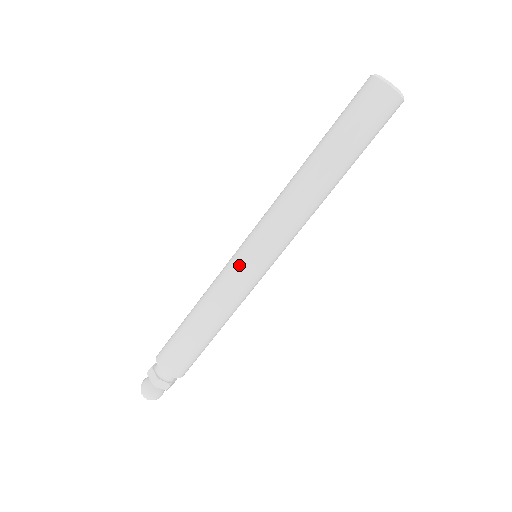
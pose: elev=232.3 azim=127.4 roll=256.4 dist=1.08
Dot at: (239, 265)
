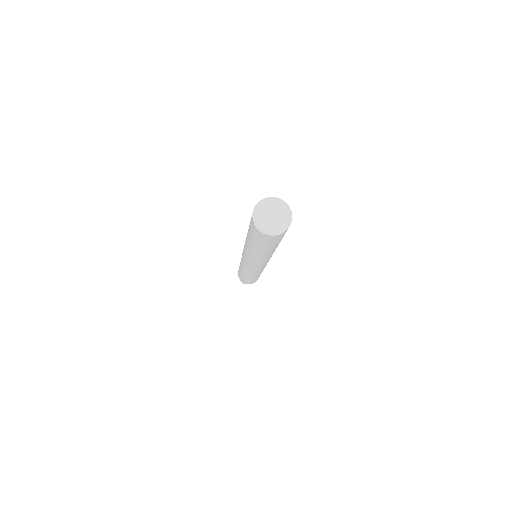
Dot at: (245, 267)
